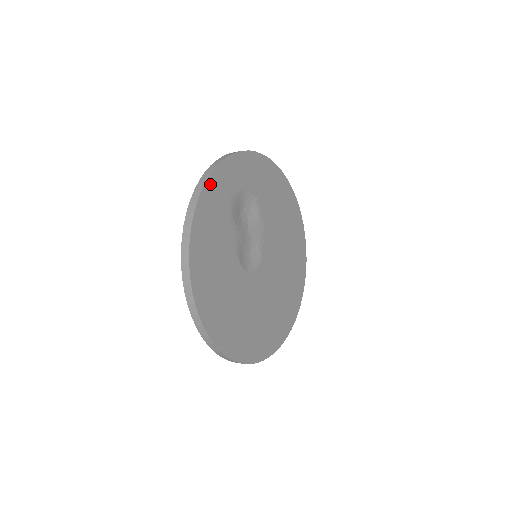
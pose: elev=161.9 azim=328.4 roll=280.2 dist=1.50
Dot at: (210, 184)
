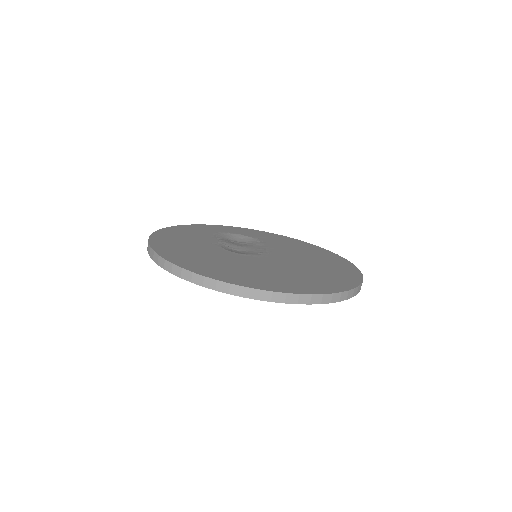
Dot at: (192, 226)
